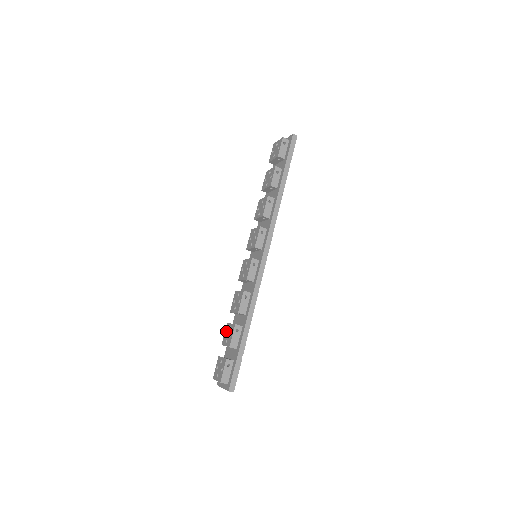
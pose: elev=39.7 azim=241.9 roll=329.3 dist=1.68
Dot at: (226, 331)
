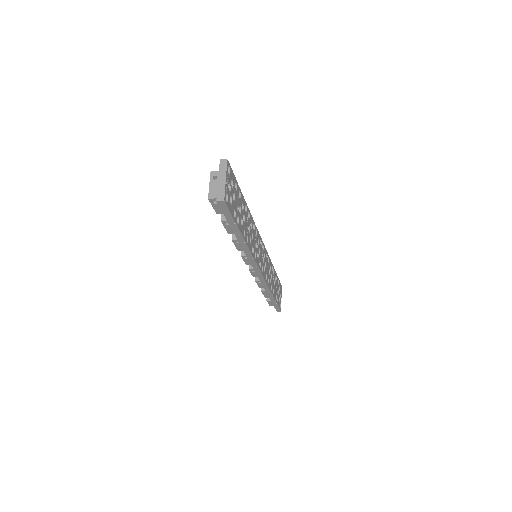
Dot at: occluded
